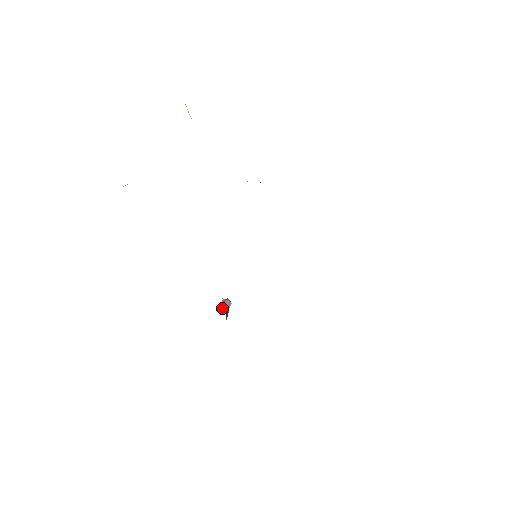
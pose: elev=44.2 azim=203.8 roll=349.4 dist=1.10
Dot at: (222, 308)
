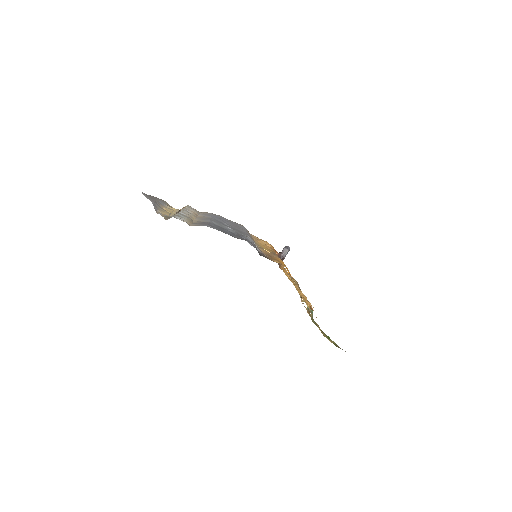
Dot at: (278, 255)
